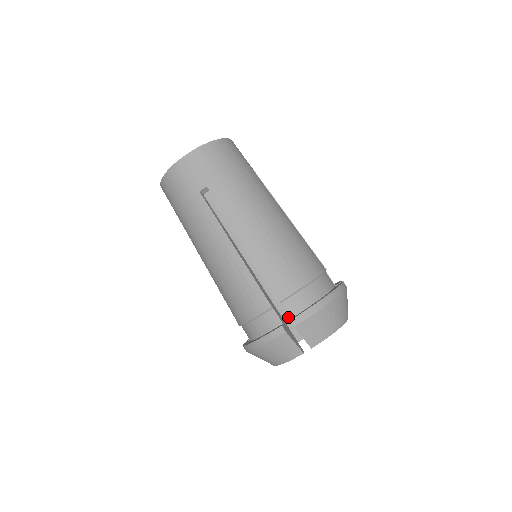
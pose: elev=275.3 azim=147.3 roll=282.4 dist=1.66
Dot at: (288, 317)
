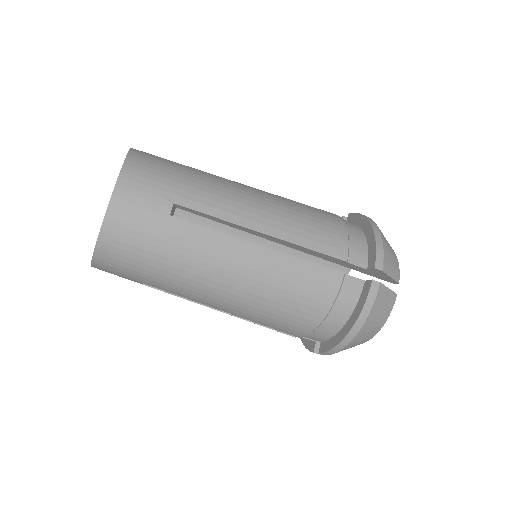
Dot at: occluded
